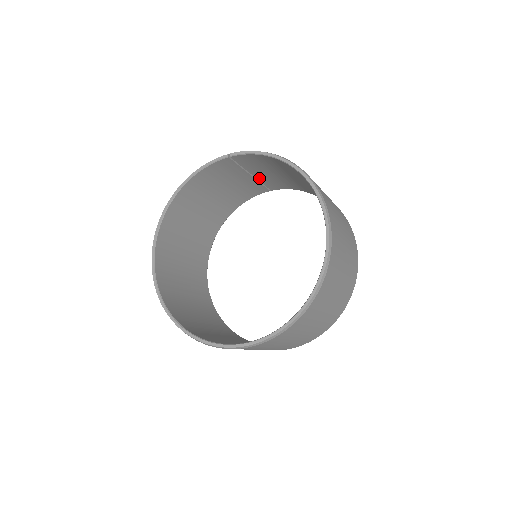
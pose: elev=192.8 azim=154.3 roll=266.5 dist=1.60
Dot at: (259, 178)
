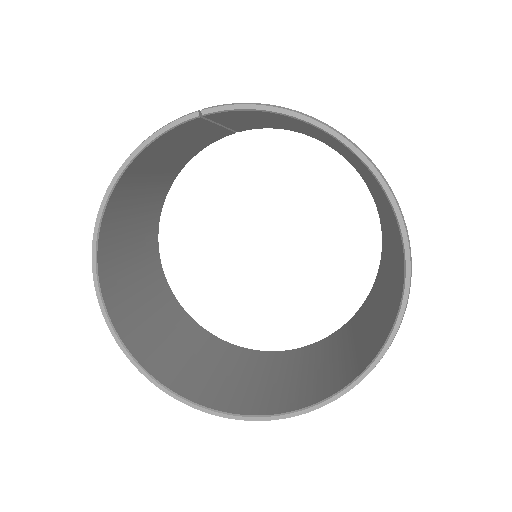
Dot at: (230, 126)
